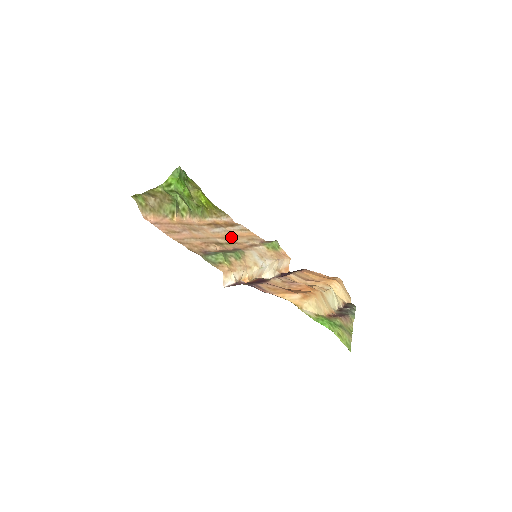
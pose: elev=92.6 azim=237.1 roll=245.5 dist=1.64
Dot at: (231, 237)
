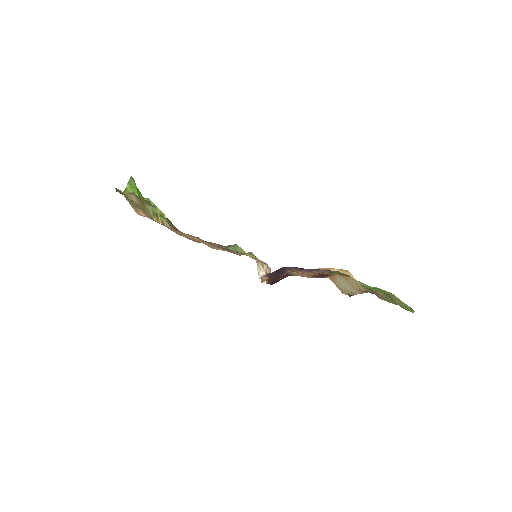
Dot at: (213, 248)
